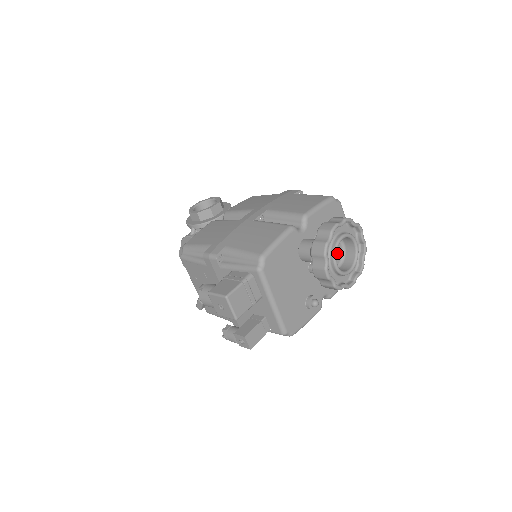
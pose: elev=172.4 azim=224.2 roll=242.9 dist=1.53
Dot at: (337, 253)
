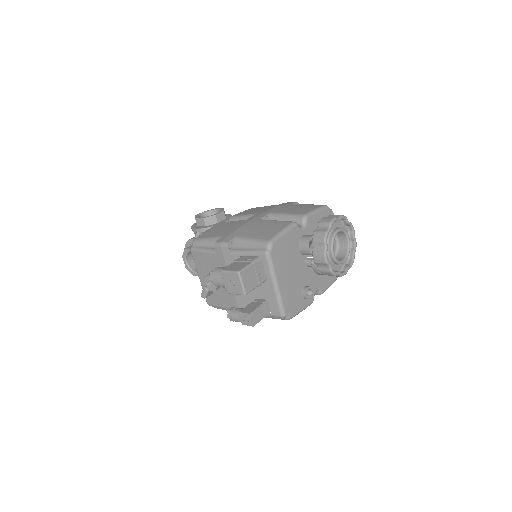
Dot at: occluded
